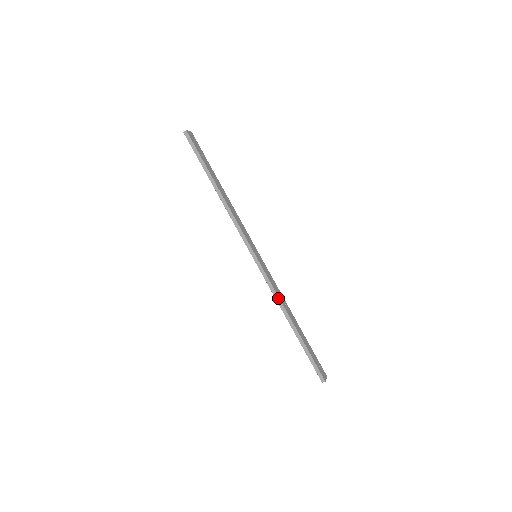
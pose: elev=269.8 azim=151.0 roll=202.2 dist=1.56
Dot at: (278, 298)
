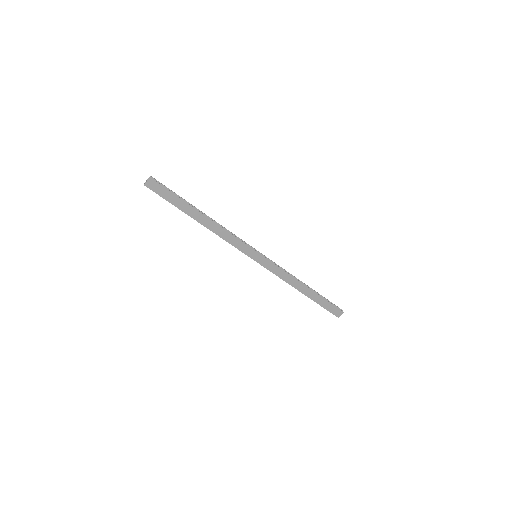
Dot at: (283, 280)
